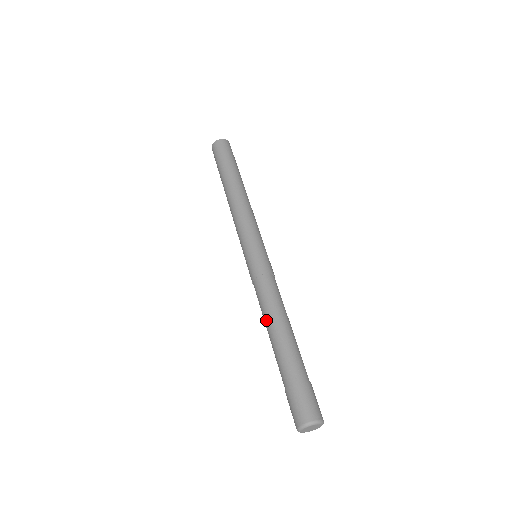
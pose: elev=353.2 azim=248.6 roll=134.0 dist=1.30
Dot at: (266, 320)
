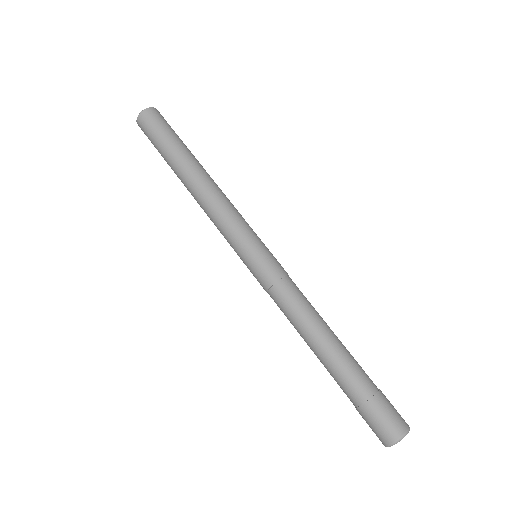
Dot at: (303, 335)
